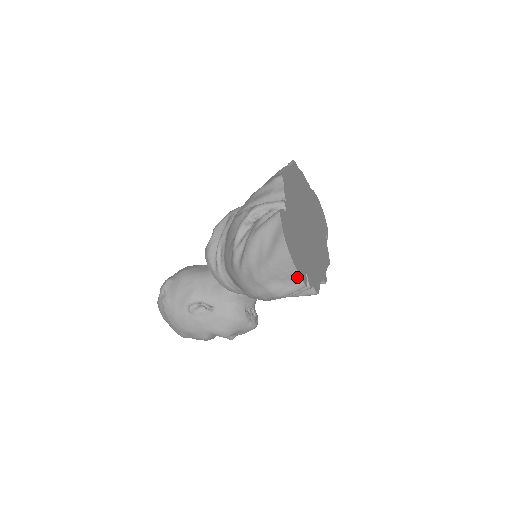
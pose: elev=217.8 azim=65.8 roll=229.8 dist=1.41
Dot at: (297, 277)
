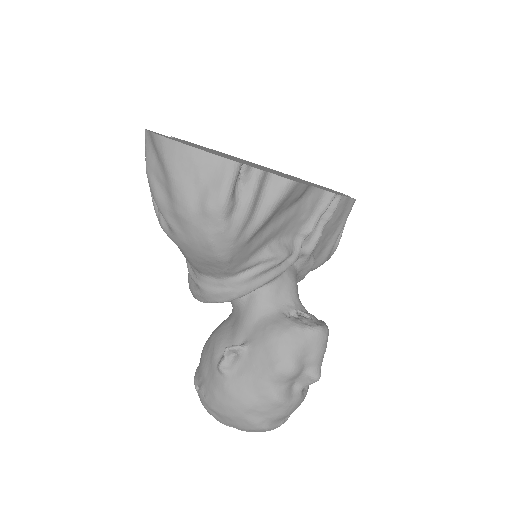
Dot at: (211, 159)
